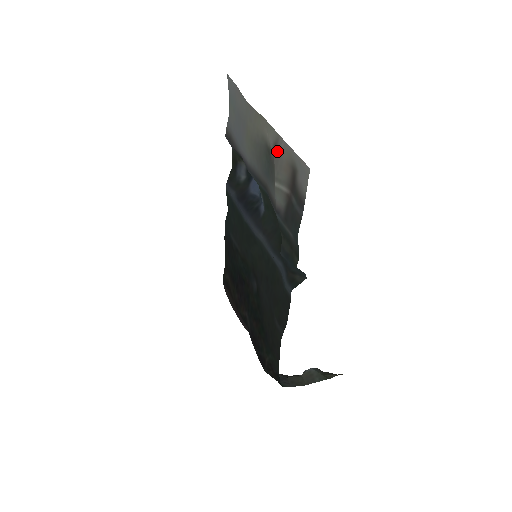
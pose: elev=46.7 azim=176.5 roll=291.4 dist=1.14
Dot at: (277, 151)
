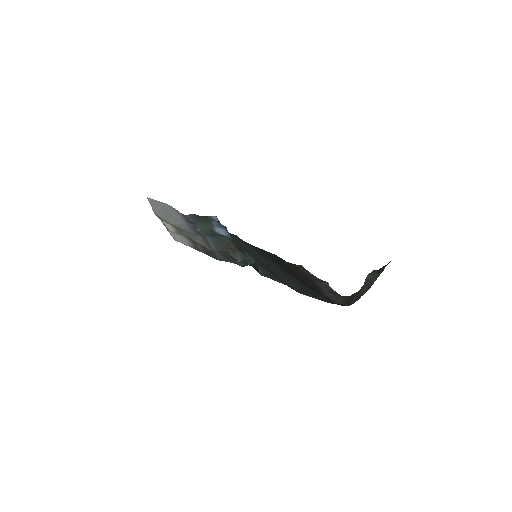
Dot at: occluded
